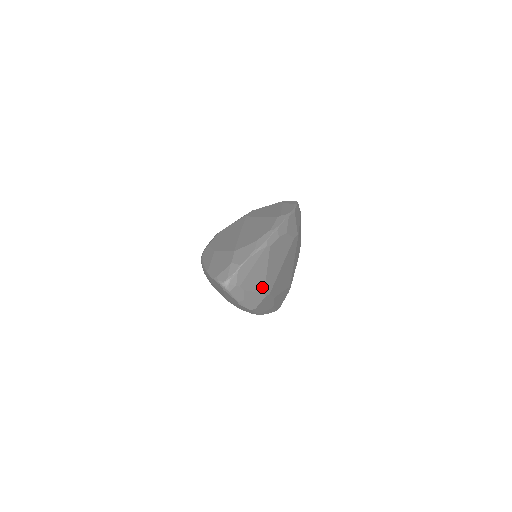
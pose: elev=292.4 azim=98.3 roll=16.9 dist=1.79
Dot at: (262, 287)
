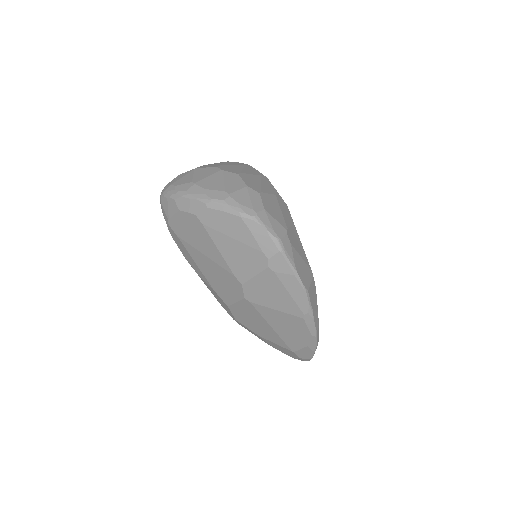
Dot at: occluded
